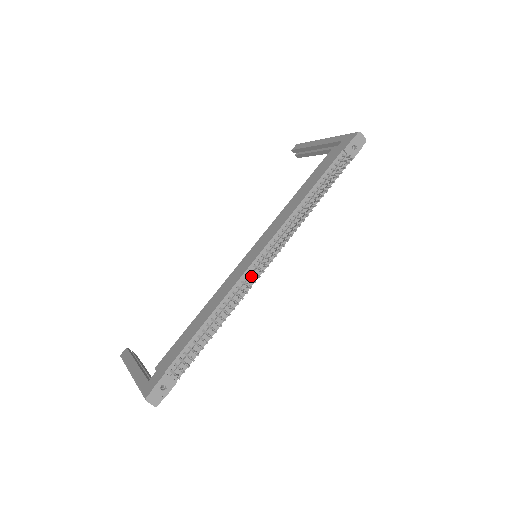
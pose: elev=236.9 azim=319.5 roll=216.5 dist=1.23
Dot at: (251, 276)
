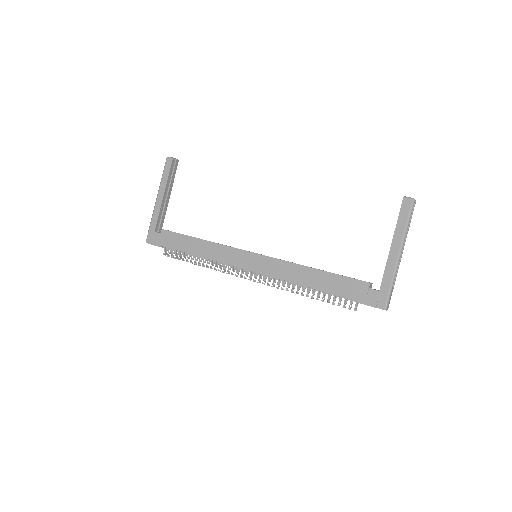
Dot at: (236, 268)
